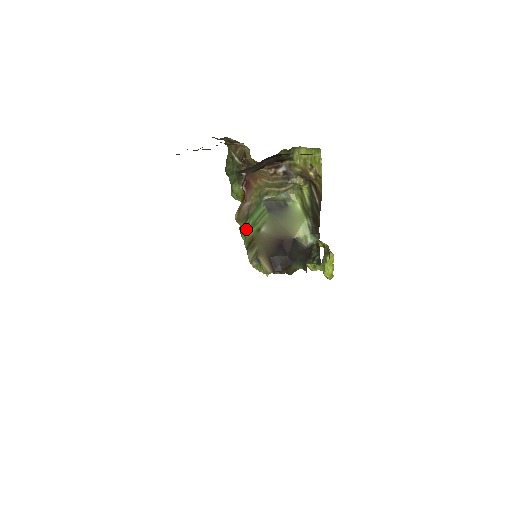
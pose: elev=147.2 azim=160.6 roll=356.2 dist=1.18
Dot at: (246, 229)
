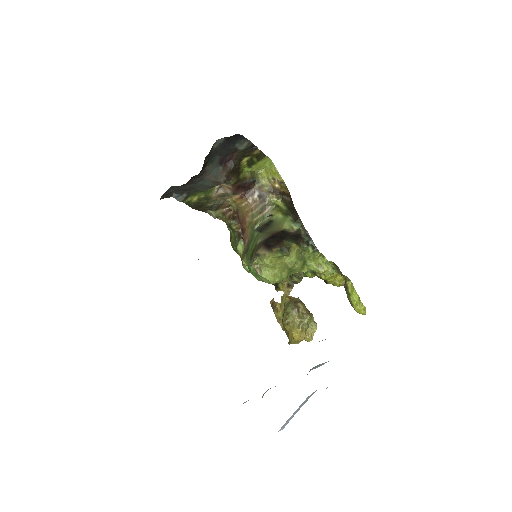
Dot at: (248, 255)
